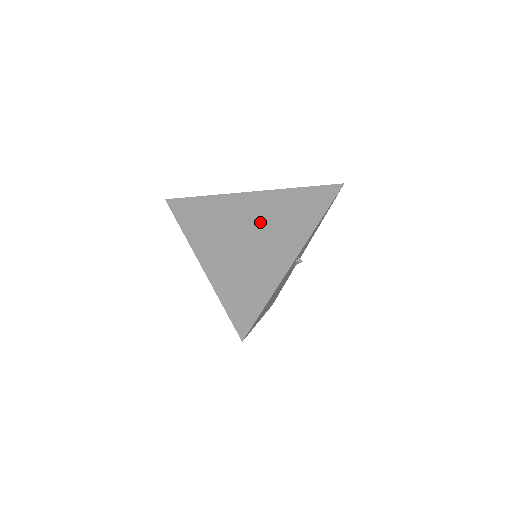
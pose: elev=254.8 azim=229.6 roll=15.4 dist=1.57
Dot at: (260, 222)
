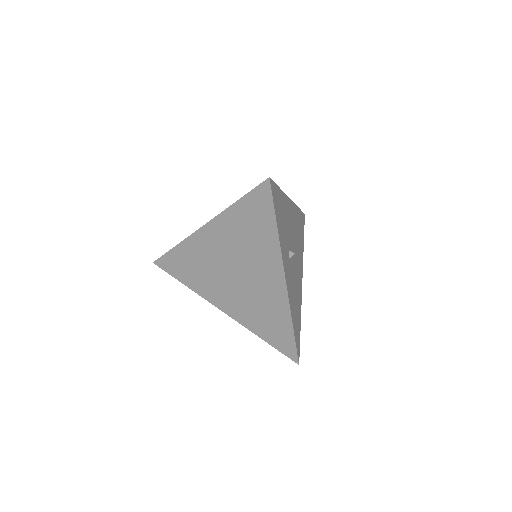
Dot at: (233, 257)
